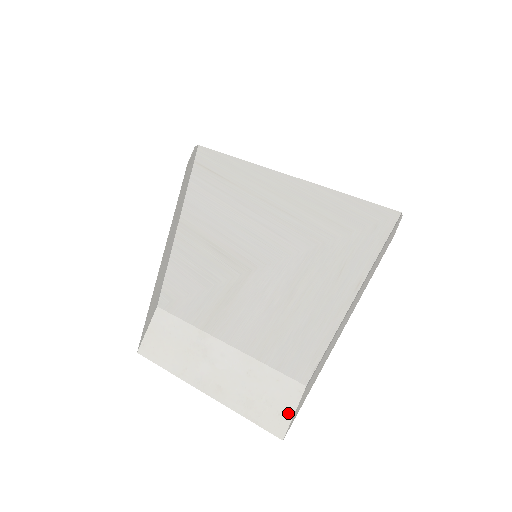
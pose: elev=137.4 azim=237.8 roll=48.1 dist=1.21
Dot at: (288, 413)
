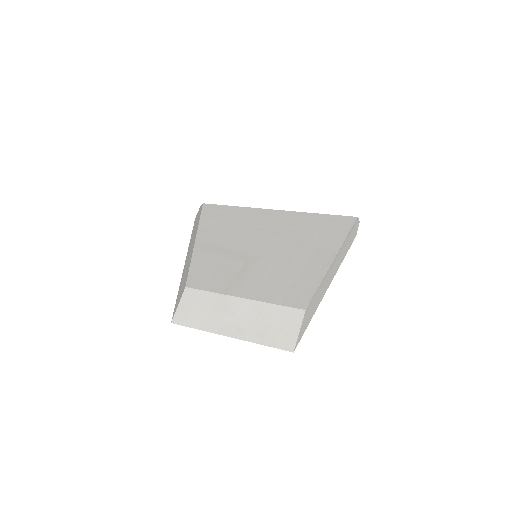
Dot at: (295, 332)
